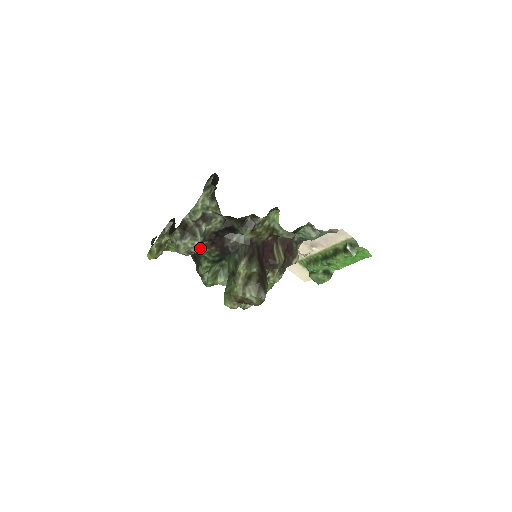
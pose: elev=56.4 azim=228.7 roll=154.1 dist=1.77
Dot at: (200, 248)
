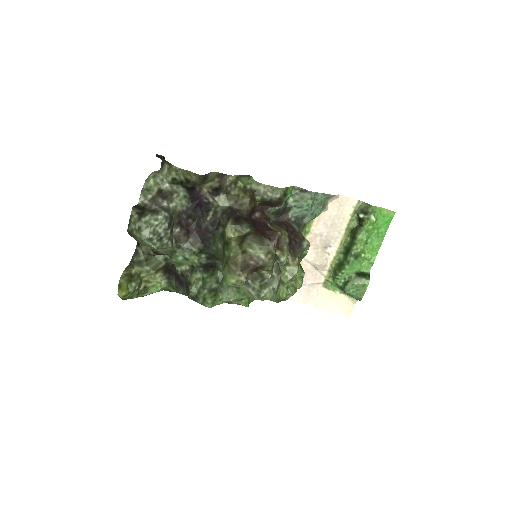
Dot at: (169, 229)
